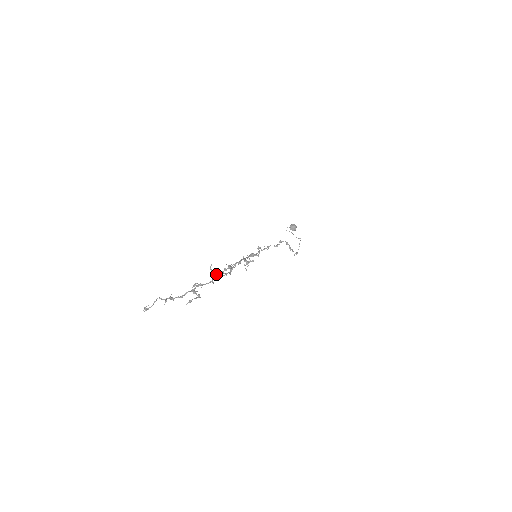
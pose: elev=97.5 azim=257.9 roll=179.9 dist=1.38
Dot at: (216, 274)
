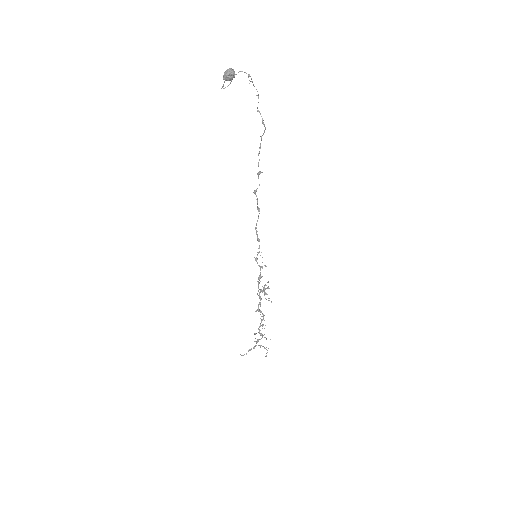
Dot at: occluded
